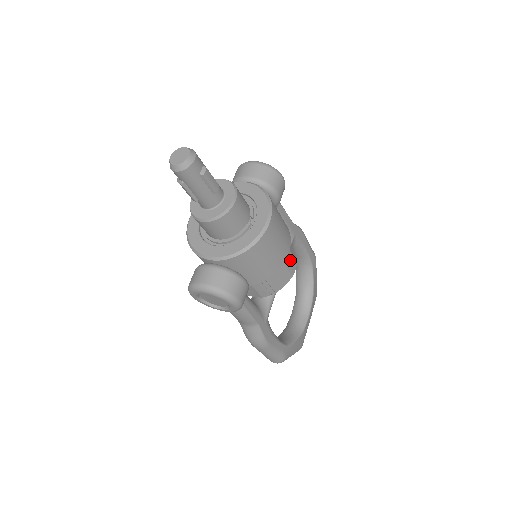
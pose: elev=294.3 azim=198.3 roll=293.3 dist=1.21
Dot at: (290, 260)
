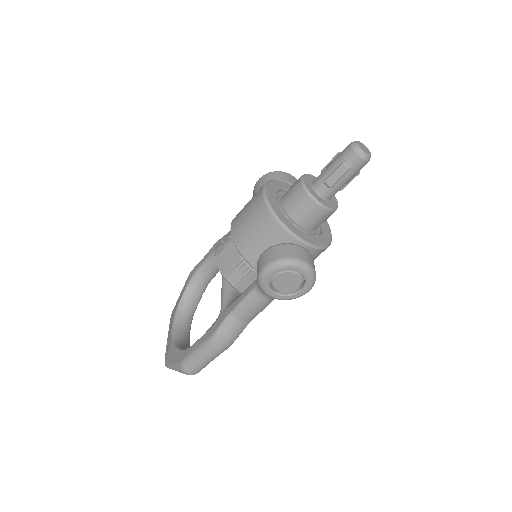
Dot at: occluded
